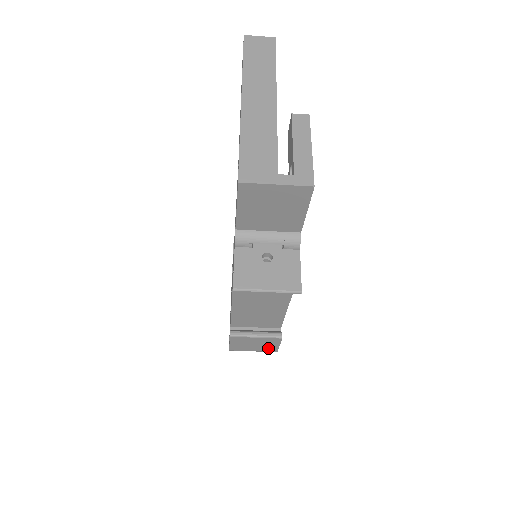
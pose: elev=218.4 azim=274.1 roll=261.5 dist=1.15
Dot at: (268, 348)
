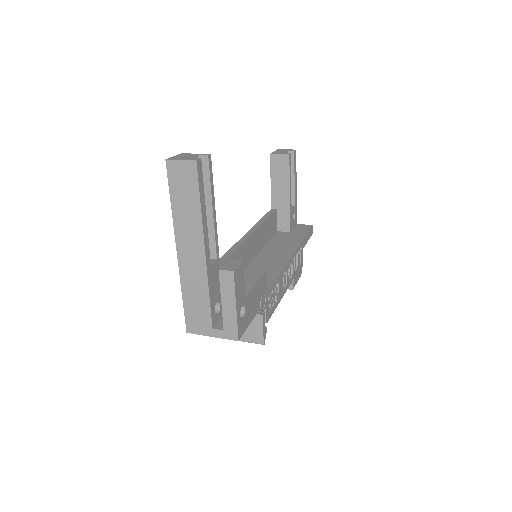
Dot at: occluded
